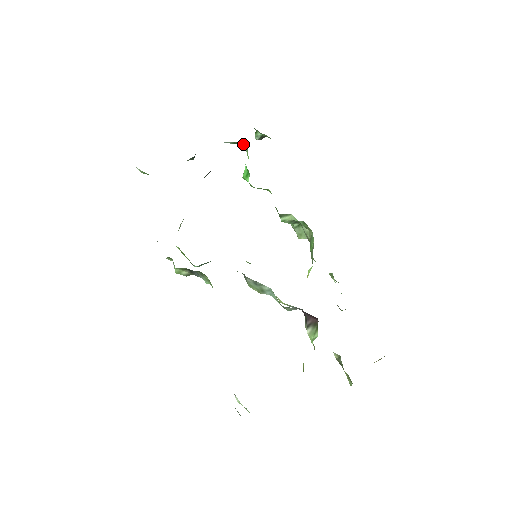
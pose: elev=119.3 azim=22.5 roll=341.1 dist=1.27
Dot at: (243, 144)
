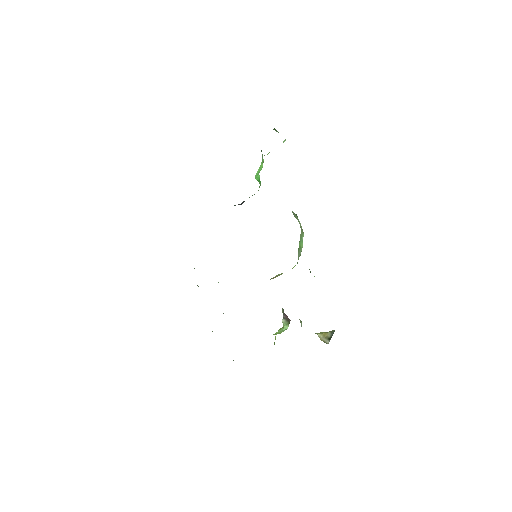
Dot at: occluded
